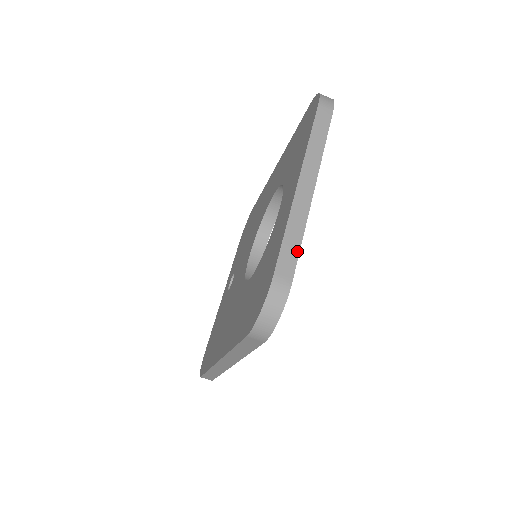
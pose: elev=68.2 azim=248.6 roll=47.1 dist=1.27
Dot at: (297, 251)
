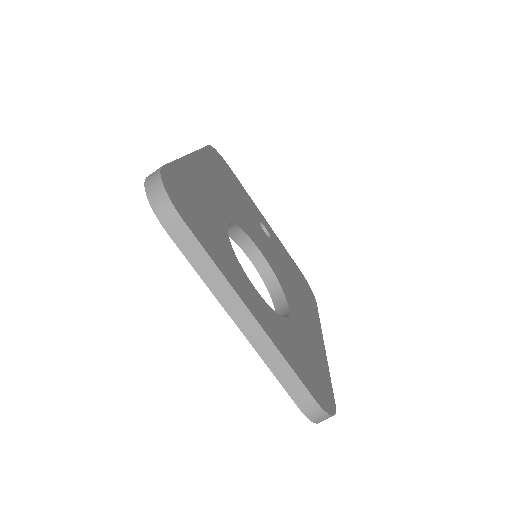
Dot at: (296, 379)
